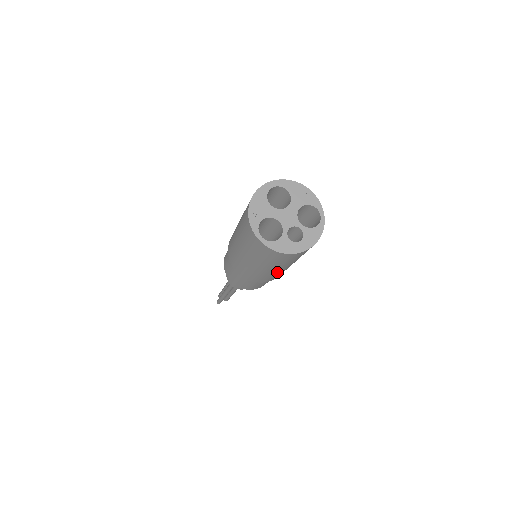
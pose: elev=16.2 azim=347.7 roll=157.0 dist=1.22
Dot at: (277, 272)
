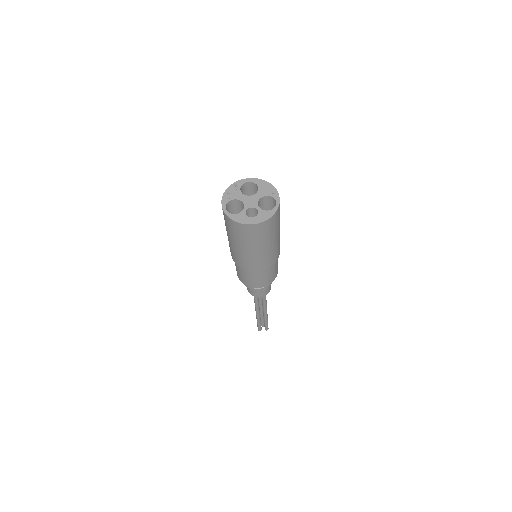
Dot at: (252, 255)
